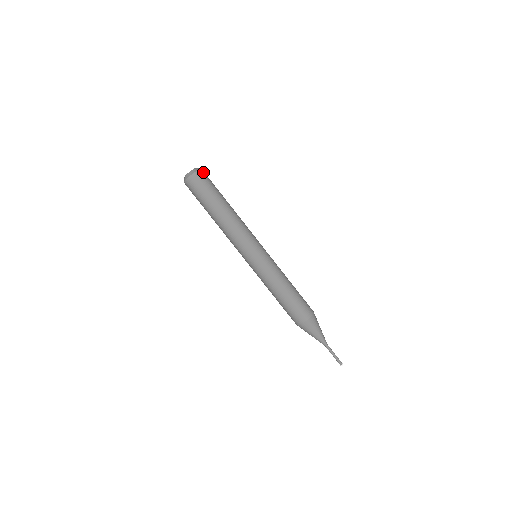
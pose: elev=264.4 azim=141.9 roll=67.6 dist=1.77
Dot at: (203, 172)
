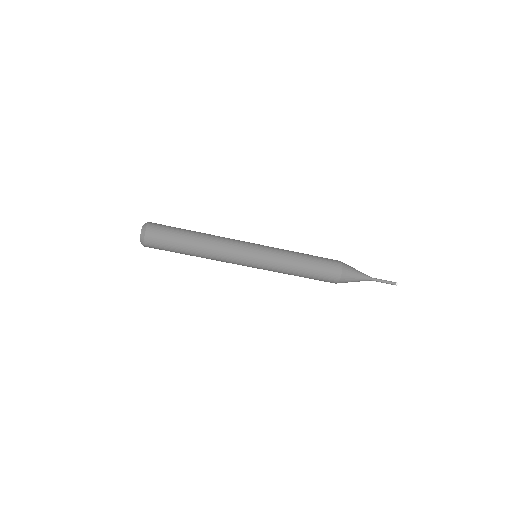
Dot at: (152, 223)
